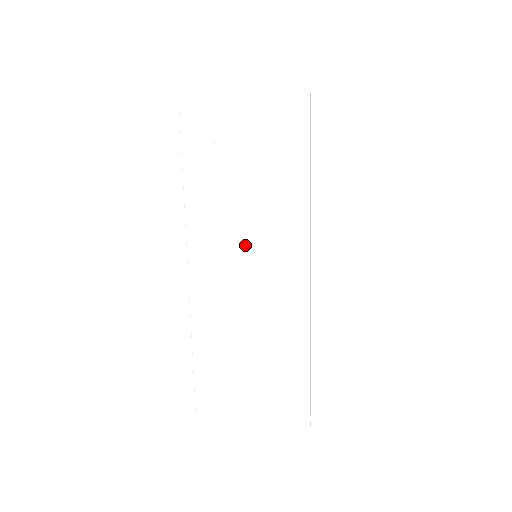
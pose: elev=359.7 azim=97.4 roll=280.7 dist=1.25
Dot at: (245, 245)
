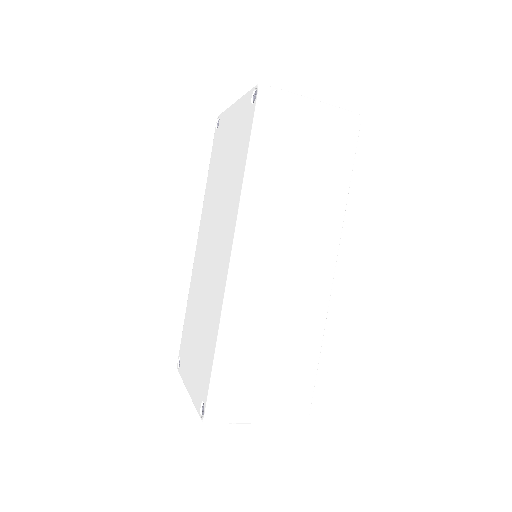
Dot at: (289, 238)
